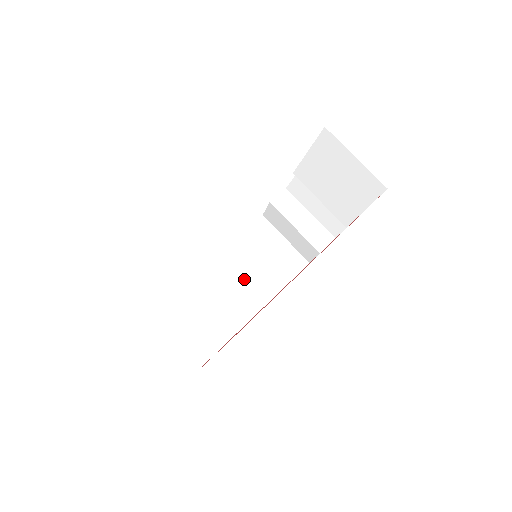
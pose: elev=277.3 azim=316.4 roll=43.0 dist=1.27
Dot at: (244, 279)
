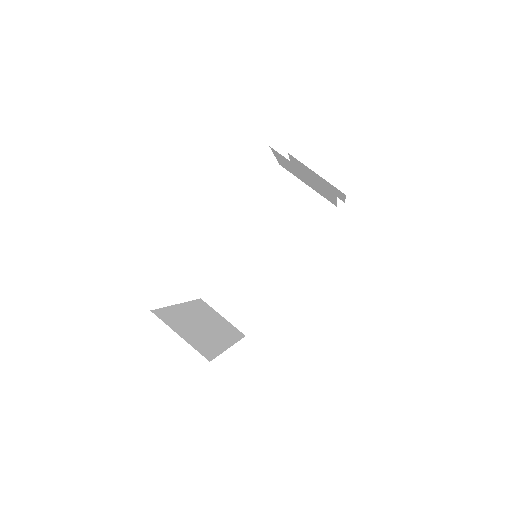
Dot at: (276, 250)
